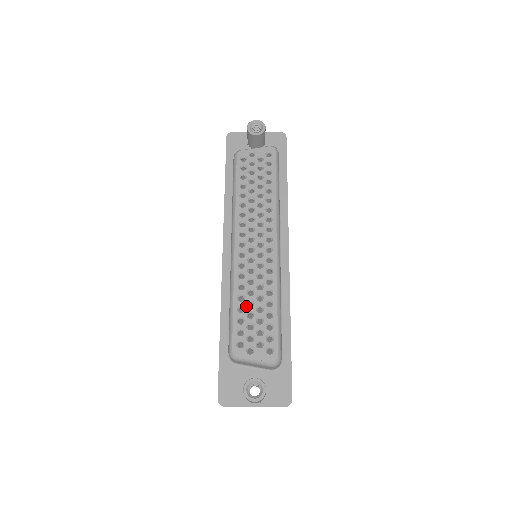
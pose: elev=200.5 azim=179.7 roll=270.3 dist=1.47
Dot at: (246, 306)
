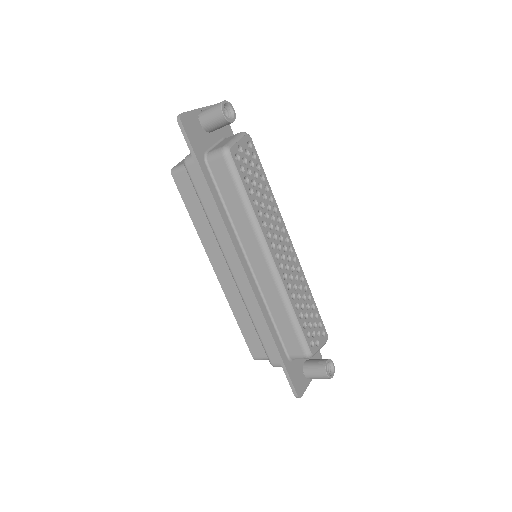
Dot at: (302, 310)
